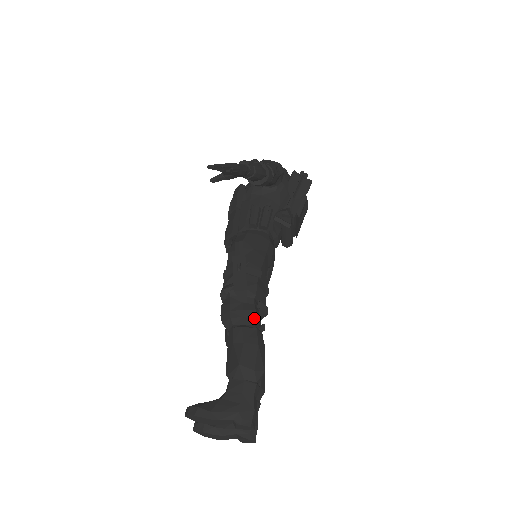
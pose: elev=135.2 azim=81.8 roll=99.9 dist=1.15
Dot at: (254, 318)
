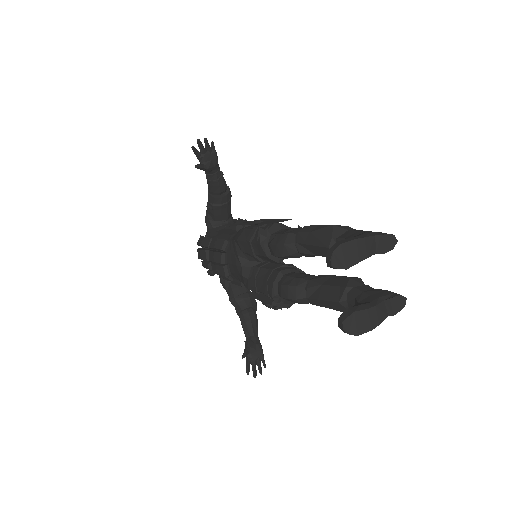
Dot at: occluded
